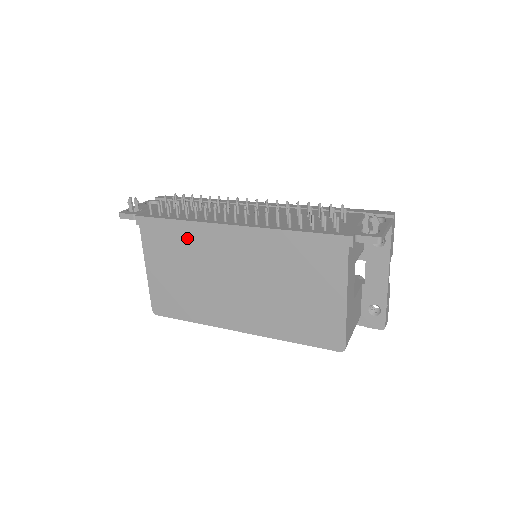
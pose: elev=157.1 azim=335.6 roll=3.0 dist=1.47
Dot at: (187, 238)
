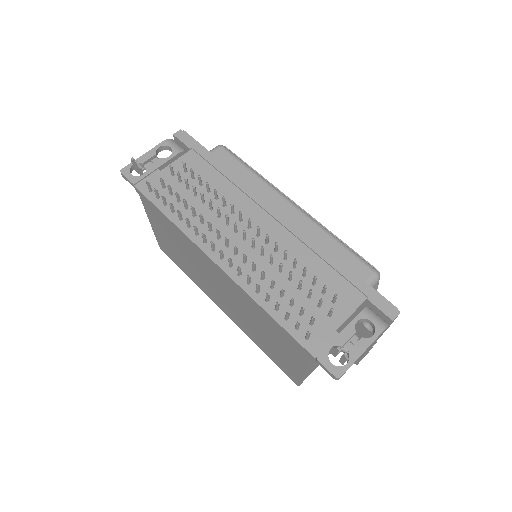
Dot at: (179, 236)
